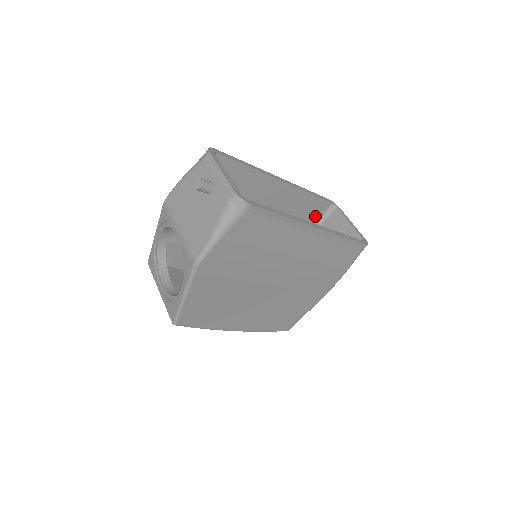
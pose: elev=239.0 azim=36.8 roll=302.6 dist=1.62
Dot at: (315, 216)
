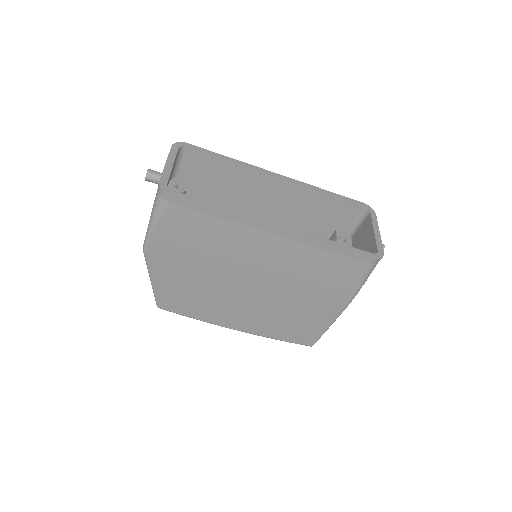
Dot at: (346, 221)
